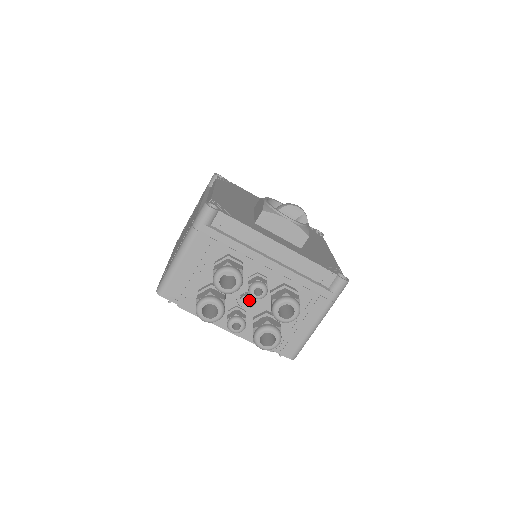
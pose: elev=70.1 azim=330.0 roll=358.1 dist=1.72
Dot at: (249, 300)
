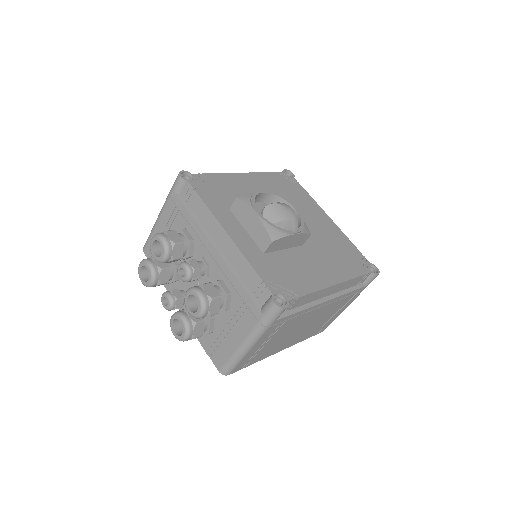
Dot at: (190, 283)
